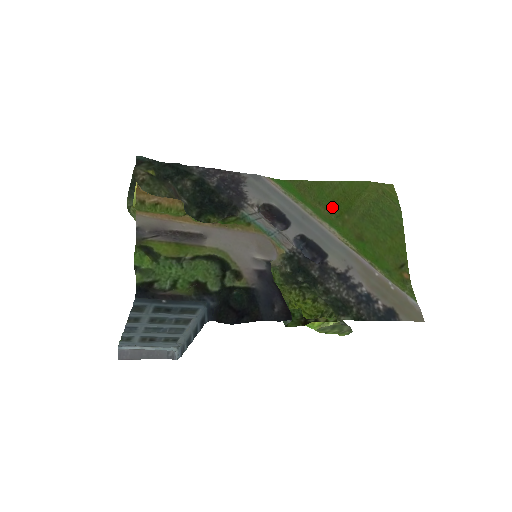
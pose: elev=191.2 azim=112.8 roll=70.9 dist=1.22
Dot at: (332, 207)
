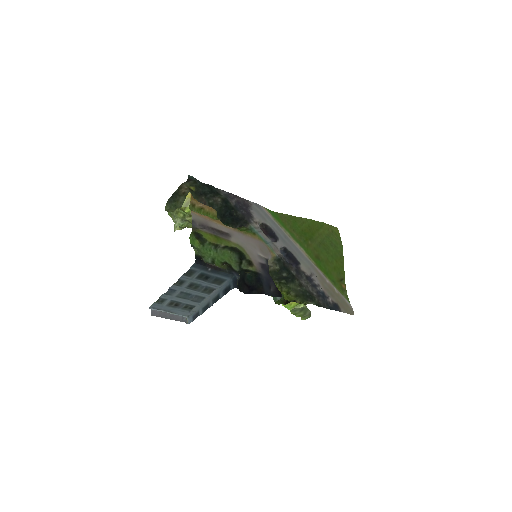
Dot at: (301, 234)
